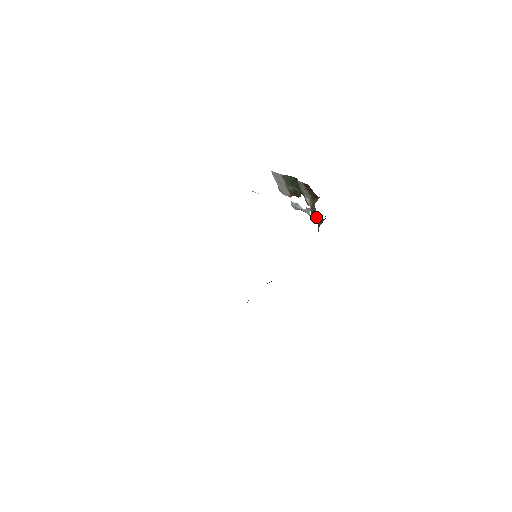
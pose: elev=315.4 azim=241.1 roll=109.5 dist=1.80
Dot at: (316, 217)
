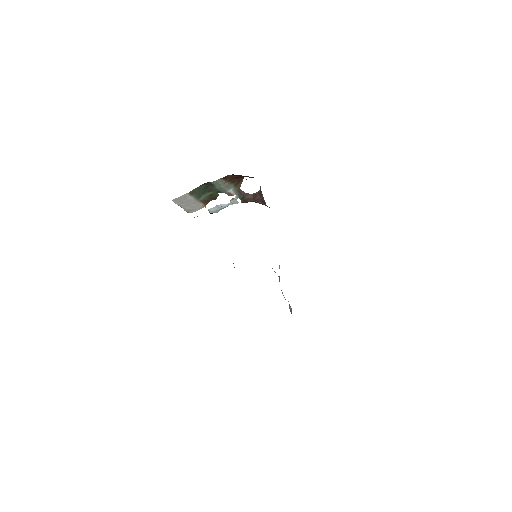
Dot at: (249, 197)
